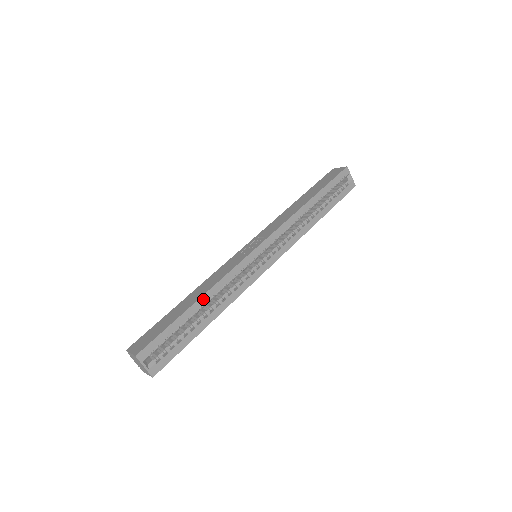
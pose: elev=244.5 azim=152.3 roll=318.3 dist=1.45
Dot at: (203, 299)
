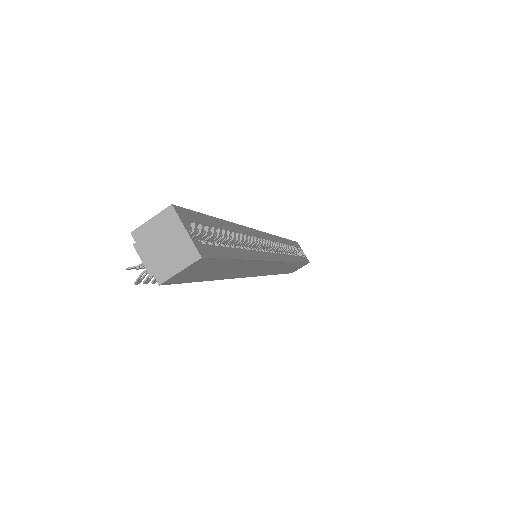
Dot at: (232, 226)
